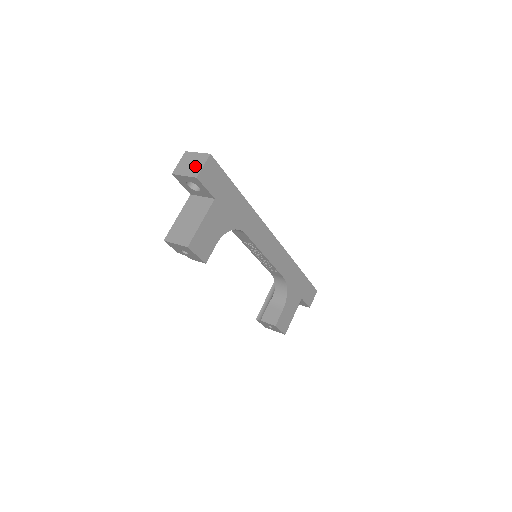
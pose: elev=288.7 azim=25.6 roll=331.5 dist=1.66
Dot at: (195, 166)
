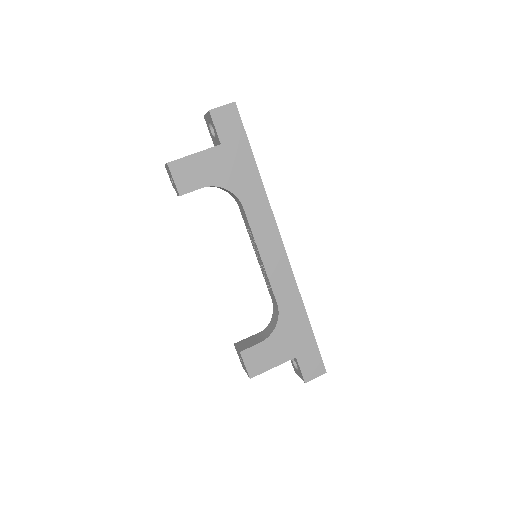
Dot at: occluded
